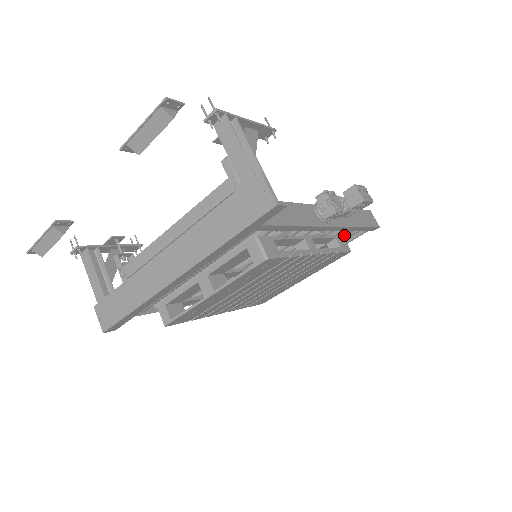
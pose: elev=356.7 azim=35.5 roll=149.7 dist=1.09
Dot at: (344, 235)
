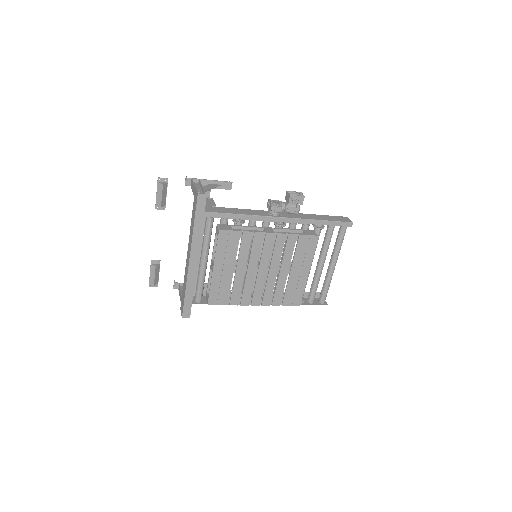
Dot at: (318, 231)
